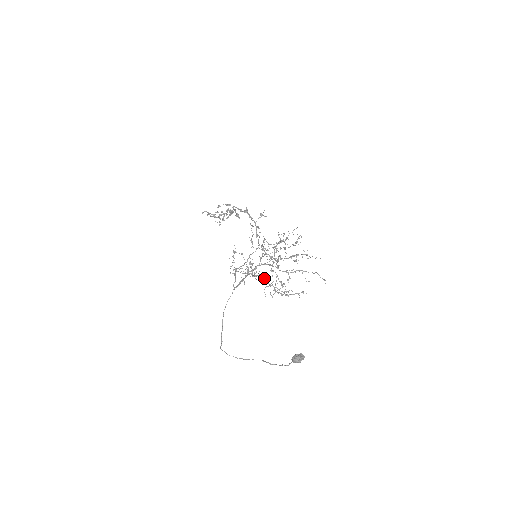
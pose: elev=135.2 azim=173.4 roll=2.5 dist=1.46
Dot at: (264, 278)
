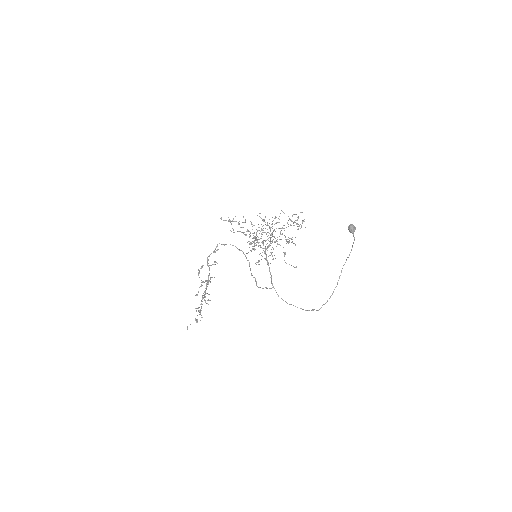
Dot at: (279, 228)
